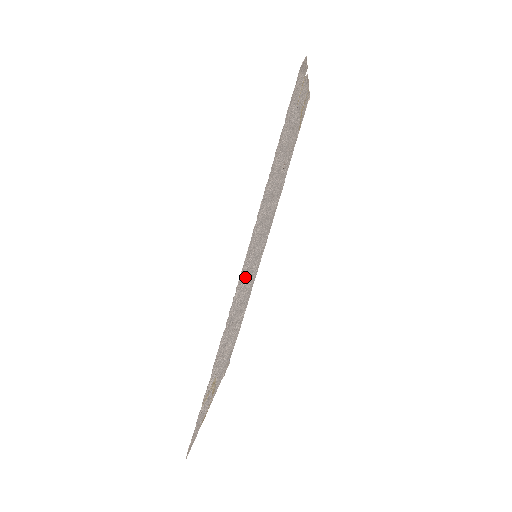
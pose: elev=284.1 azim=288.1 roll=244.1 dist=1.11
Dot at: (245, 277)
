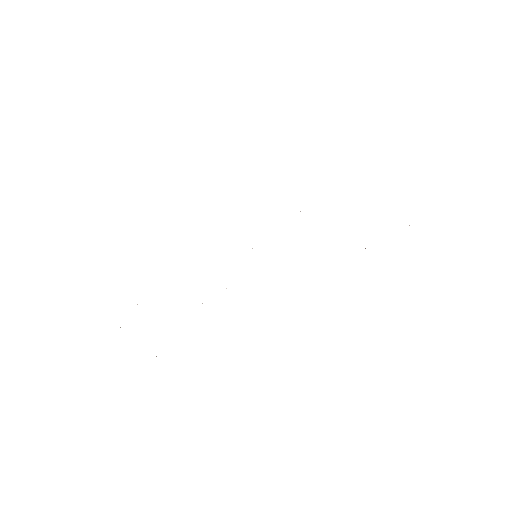
Dot at: occluded
